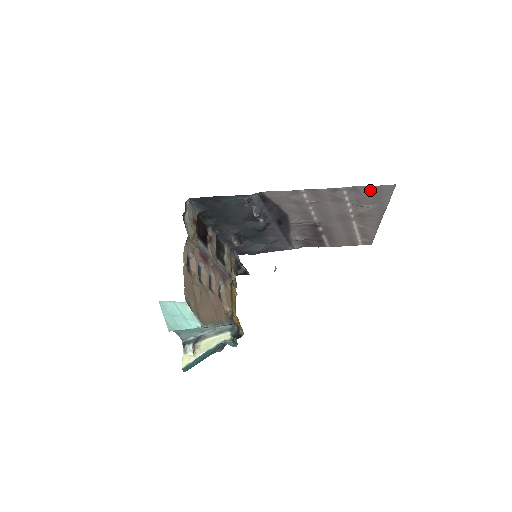
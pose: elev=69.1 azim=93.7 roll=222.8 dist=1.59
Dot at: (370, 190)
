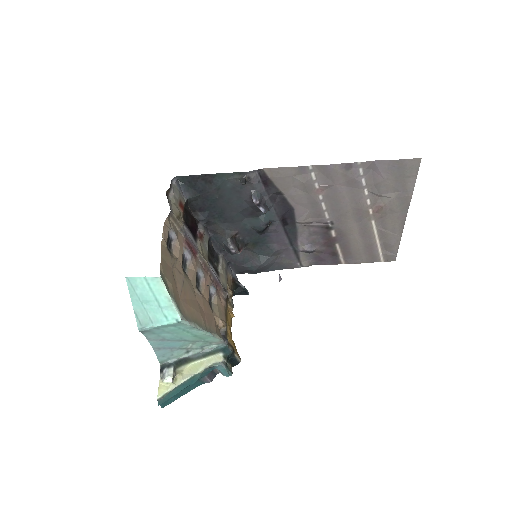
Dot at: (391, 167)
